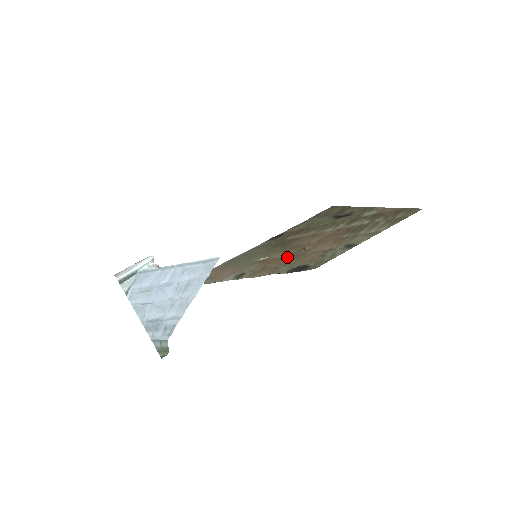
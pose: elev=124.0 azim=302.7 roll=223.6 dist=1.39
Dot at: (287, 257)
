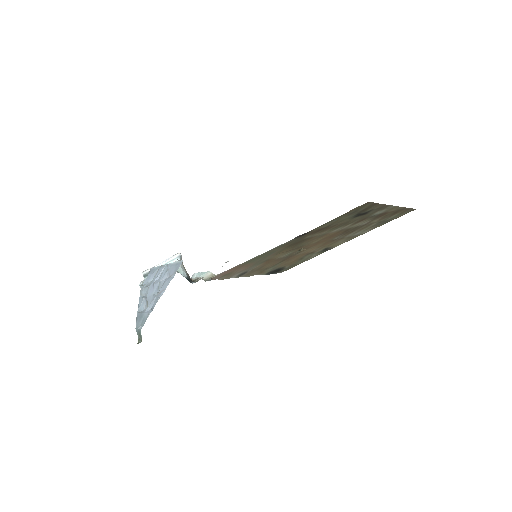
Dot at: (283, 258)
